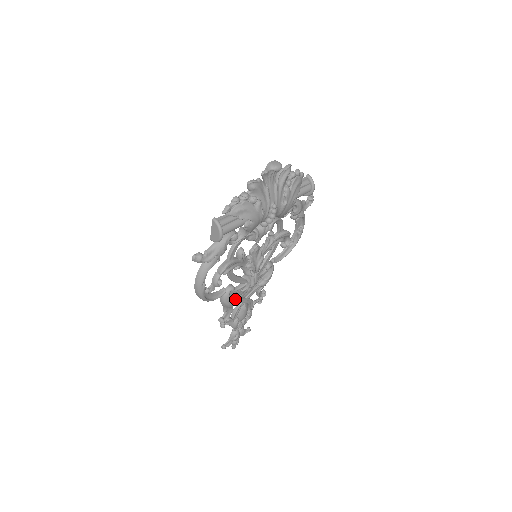
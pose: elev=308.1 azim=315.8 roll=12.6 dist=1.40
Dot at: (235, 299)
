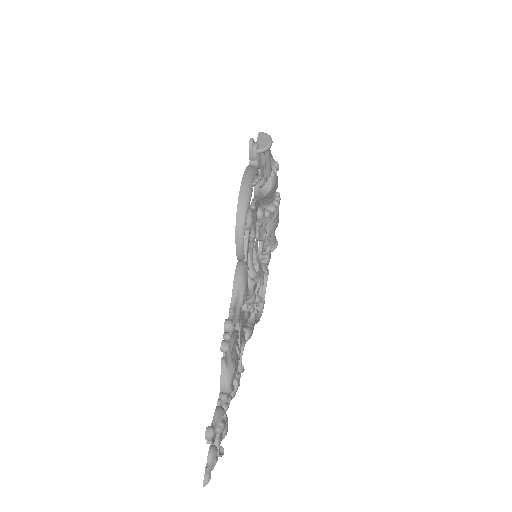
Dot at: occluded
